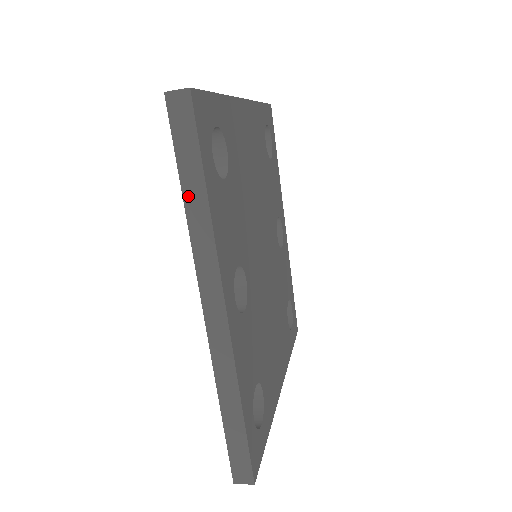
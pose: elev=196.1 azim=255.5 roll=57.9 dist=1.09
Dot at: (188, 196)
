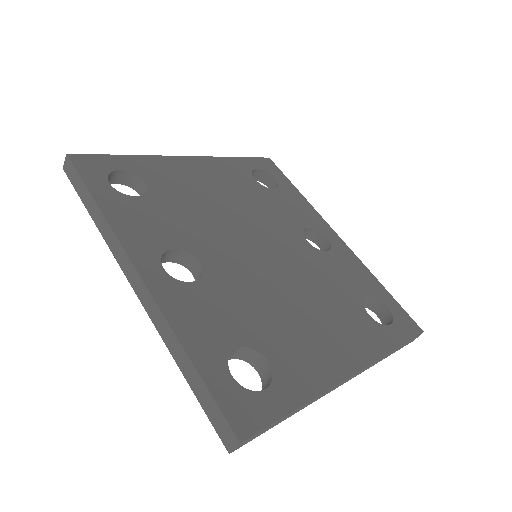
Dot at: (92, 214)
